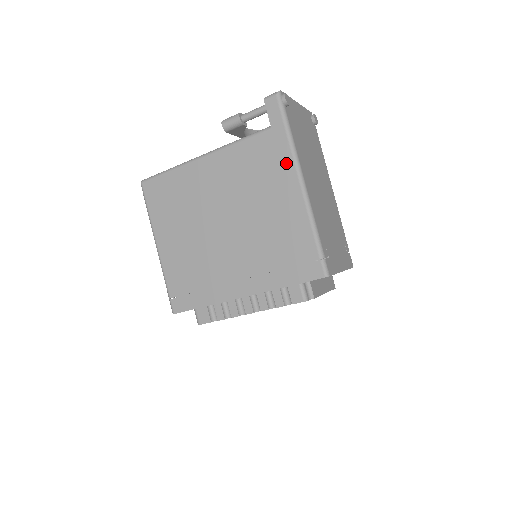
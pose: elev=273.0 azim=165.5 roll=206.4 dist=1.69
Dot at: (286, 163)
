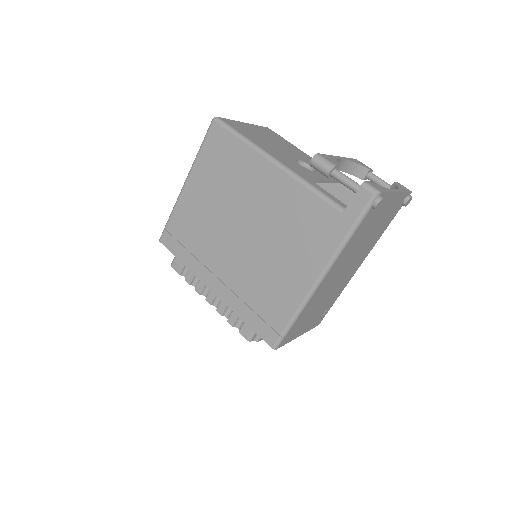
Dot at: (325, 251)
